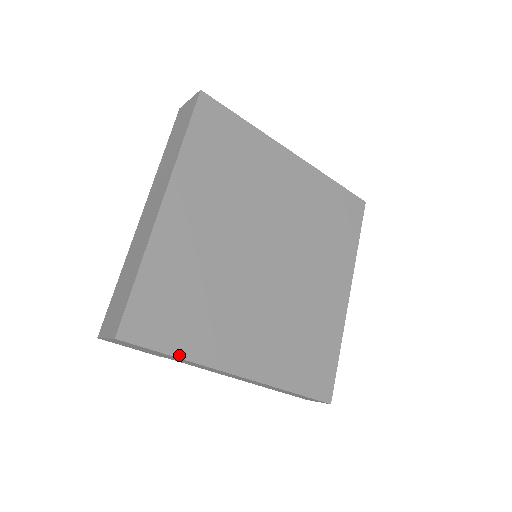
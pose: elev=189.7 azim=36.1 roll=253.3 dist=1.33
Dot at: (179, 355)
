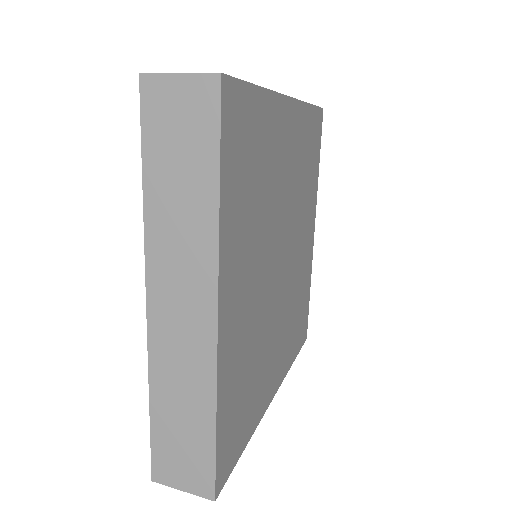
Dot at: (248, 440)
